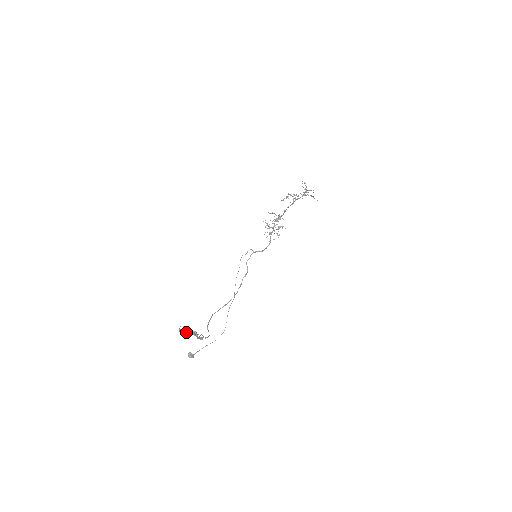
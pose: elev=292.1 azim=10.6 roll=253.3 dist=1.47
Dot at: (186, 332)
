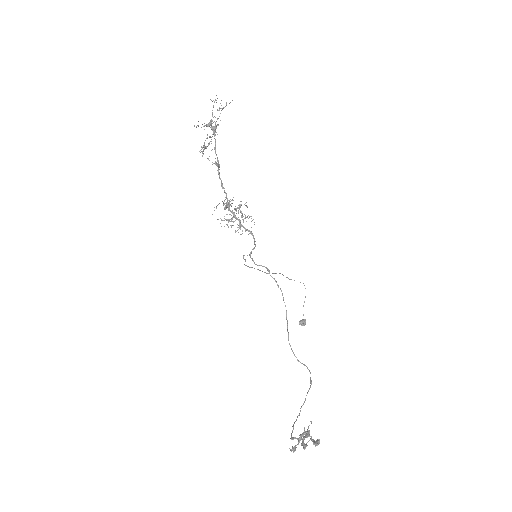
Dot at: (298, 442)
